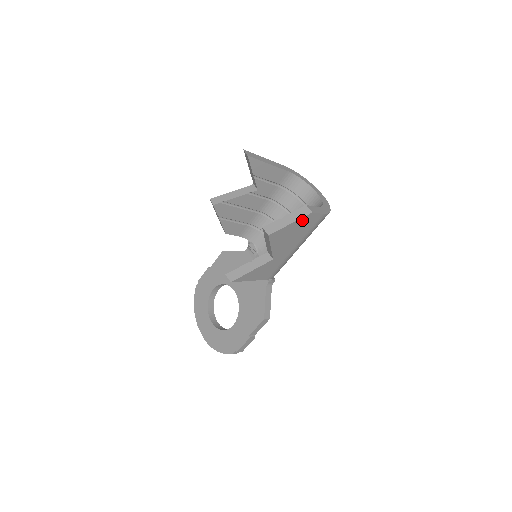
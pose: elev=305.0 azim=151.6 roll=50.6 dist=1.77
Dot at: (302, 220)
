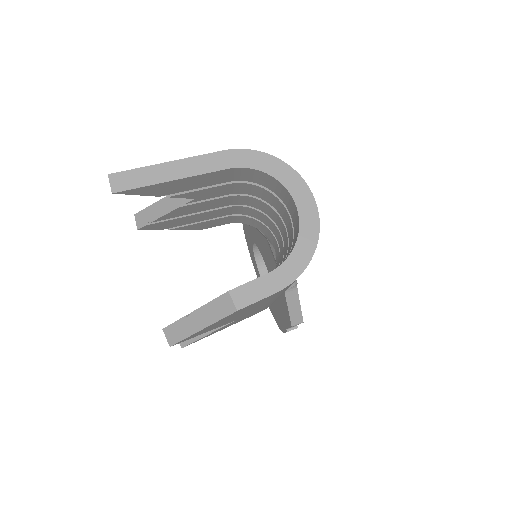
Dot at: (226, 317)
